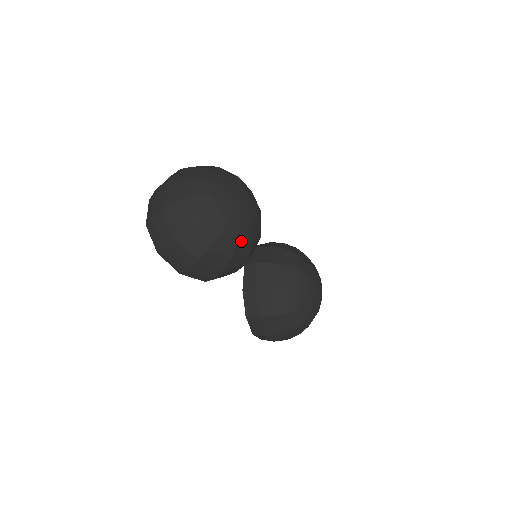
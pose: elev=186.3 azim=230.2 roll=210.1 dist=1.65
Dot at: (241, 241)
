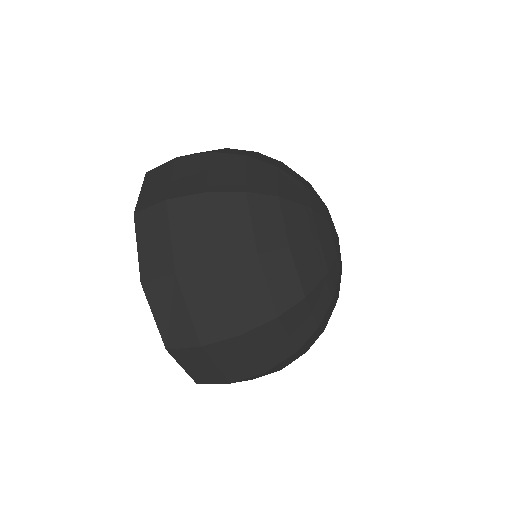
Dot at: occluded
